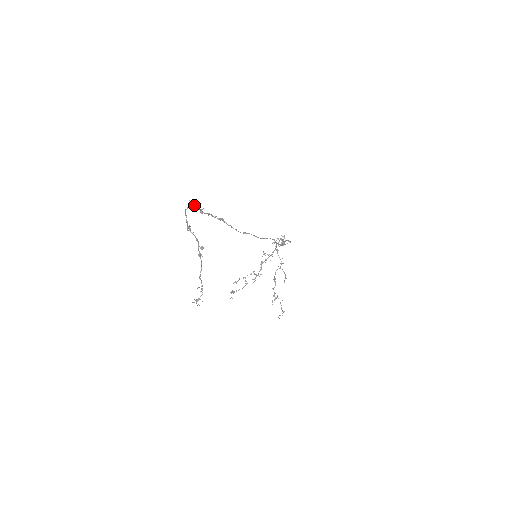
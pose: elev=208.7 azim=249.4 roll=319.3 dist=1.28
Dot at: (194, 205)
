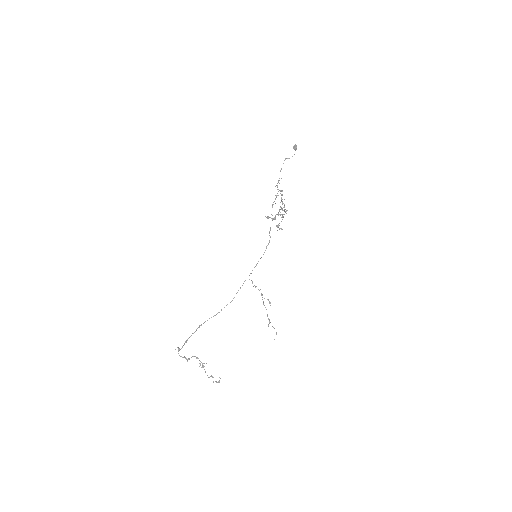
Dot at: (179, 349)
